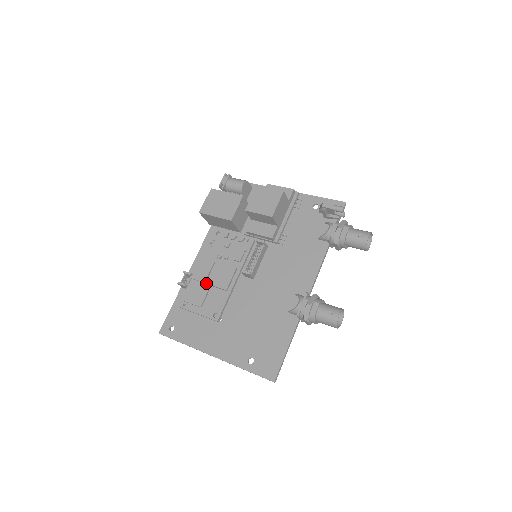
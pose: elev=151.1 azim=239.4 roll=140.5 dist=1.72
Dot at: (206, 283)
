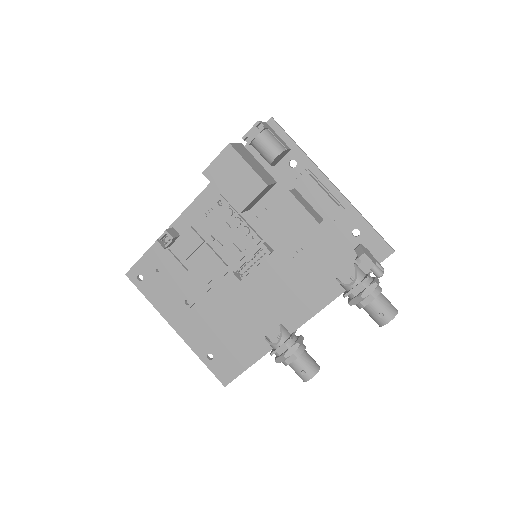
Dot at: (187, 262)
